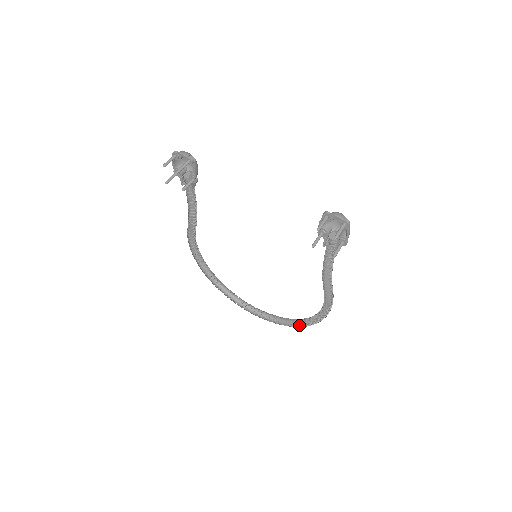
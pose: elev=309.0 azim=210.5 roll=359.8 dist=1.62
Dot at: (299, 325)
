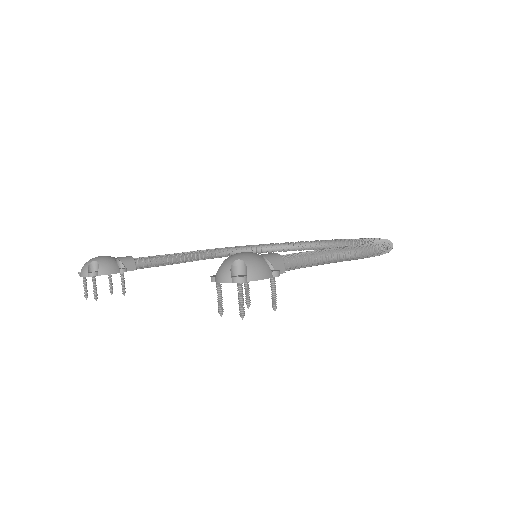
Dot at: occluded
